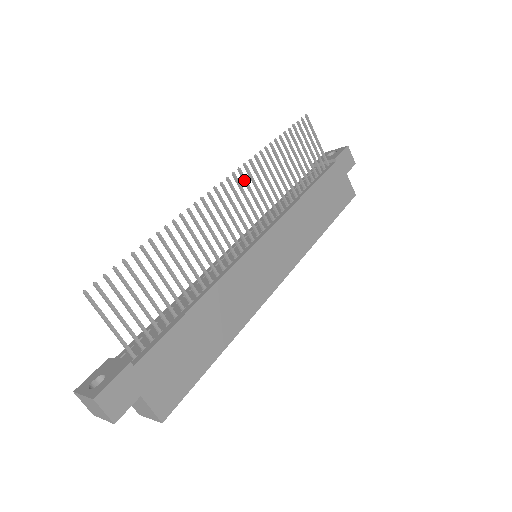
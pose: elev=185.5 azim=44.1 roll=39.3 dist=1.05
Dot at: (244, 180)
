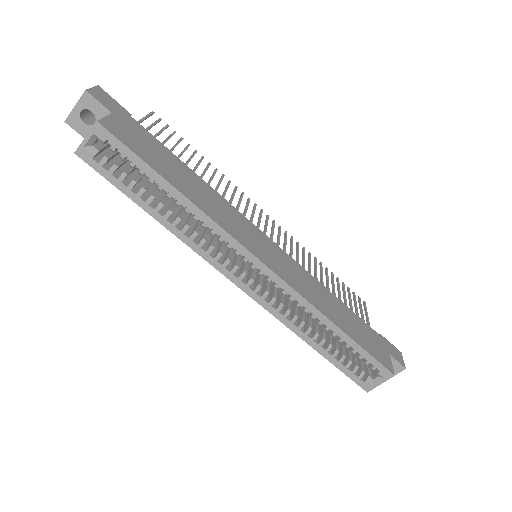
Dot at: (285, 236)
